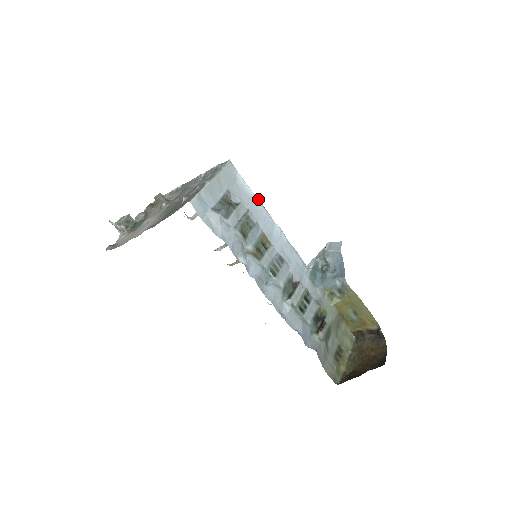
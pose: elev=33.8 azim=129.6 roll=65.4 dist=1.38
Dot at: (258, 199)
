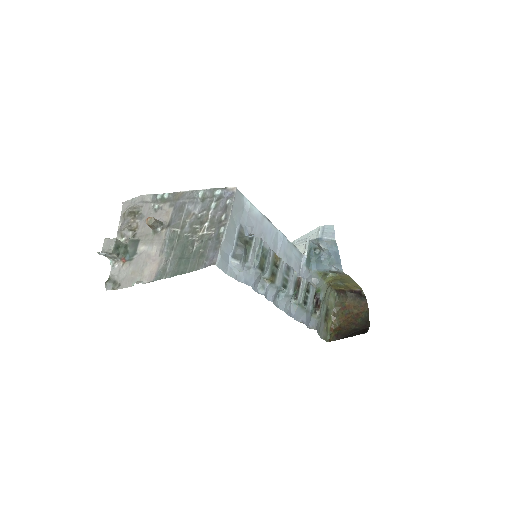
Dot at: occluded
